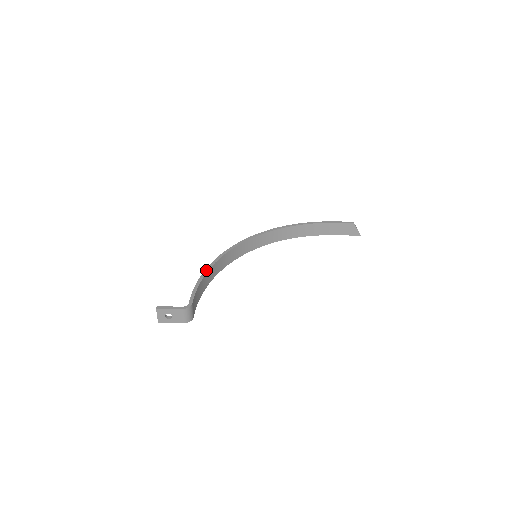
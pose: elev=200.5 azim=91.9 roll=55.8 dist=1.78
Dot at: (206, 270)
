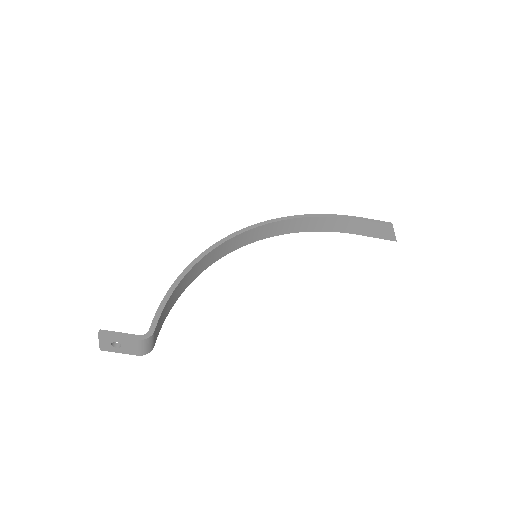
Dot at: (183, 273)
